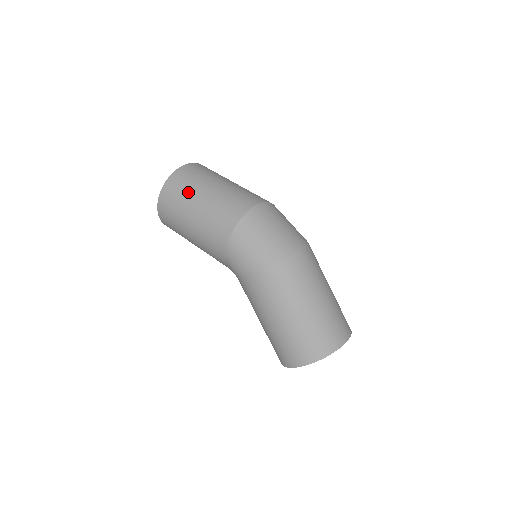
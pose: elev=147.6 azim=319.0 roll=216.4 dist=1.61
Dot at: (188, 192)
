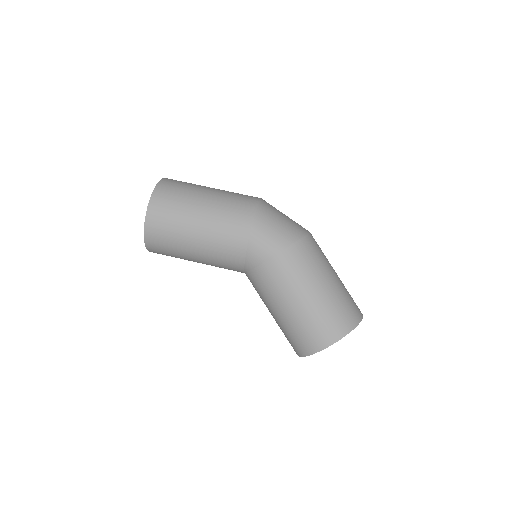
Dot at: (188, 191)
